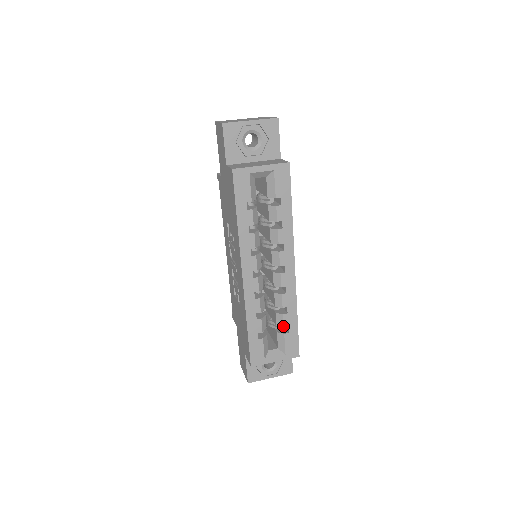
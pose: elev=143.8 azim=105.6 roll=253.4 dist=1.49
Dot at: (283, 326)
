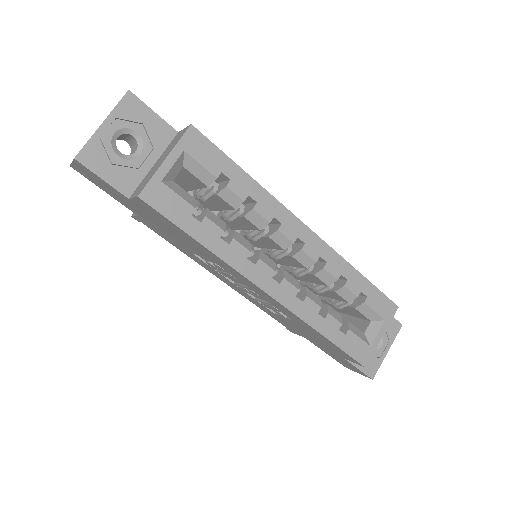
Dot at: (355, 297)
